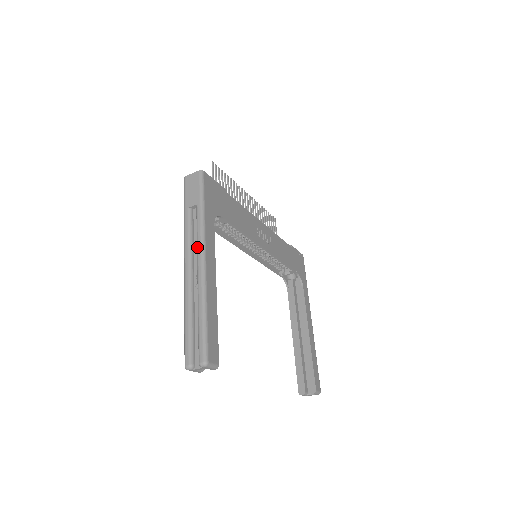
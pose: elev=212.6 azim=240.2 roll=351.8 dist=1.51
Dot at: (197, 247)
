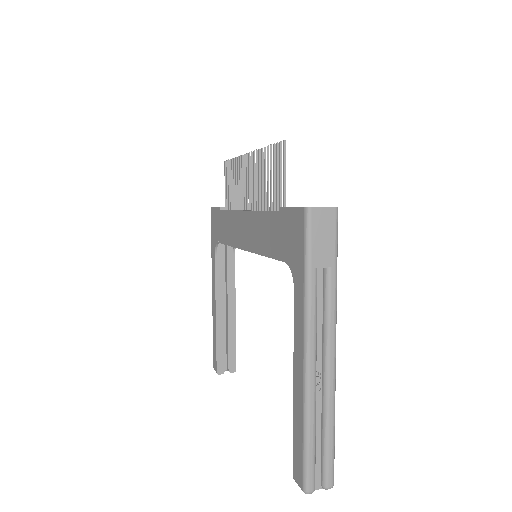
Dot at: (329, 336)
